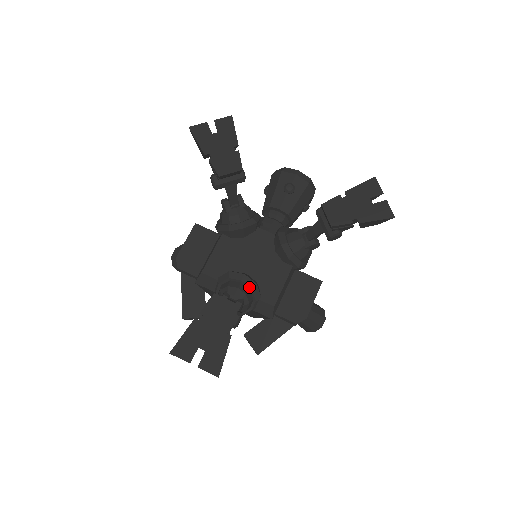
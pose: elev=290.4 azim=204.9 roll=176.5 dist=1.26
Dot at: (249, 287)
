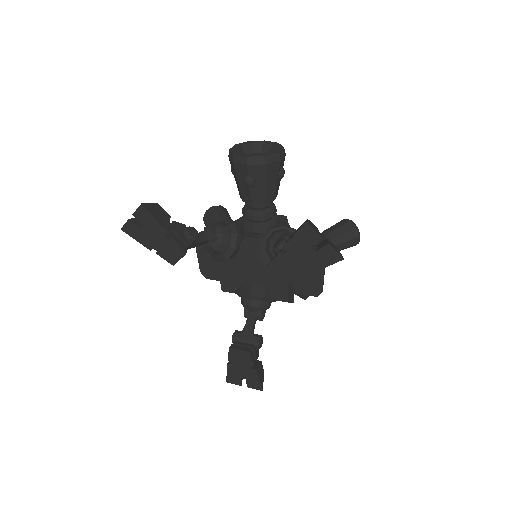
Dot at: (259, 300)
